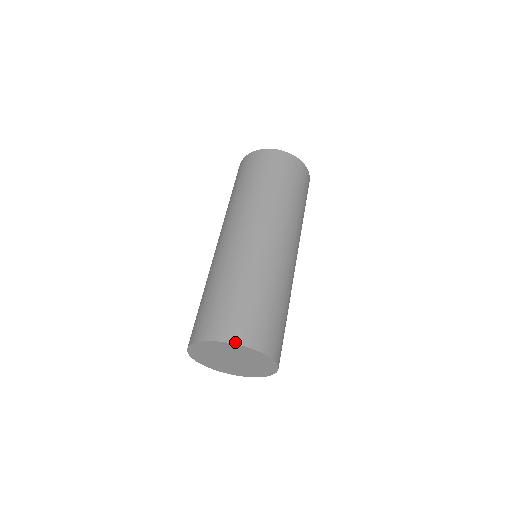
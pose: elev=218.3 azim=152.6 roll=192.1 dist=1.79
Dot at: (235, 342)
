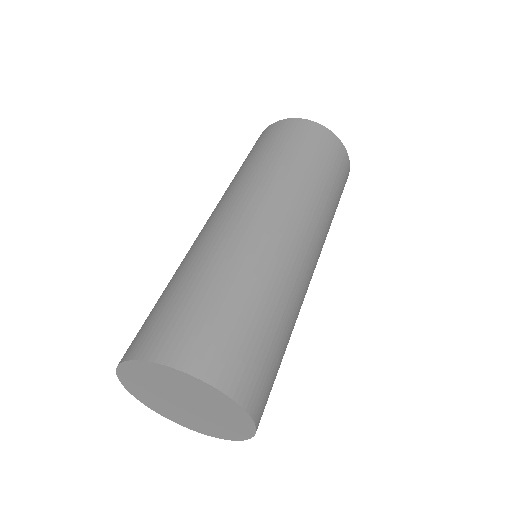
Dot at: (137, 357)
